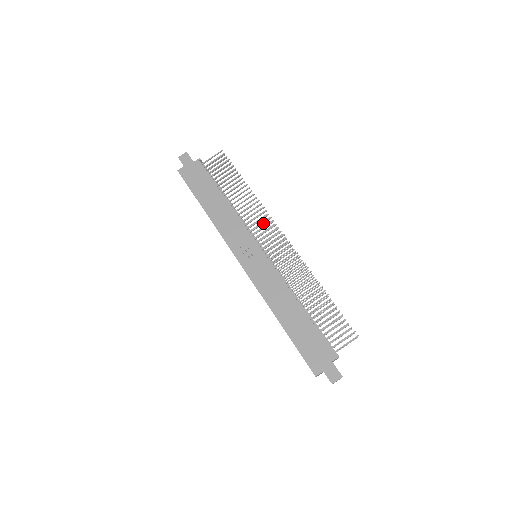
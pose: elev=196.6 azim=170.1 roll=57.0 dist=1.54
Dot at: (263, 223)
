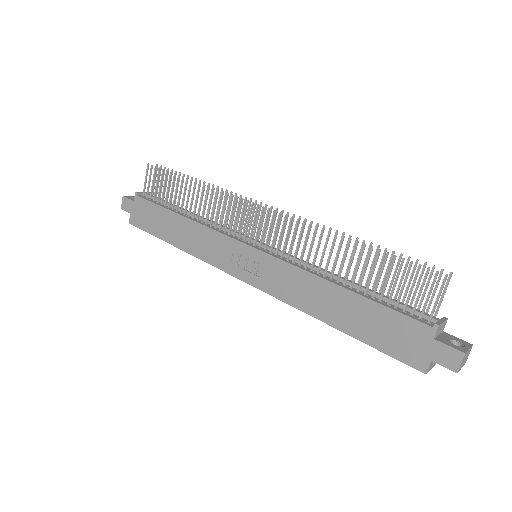
Dot at: (234, 211)
